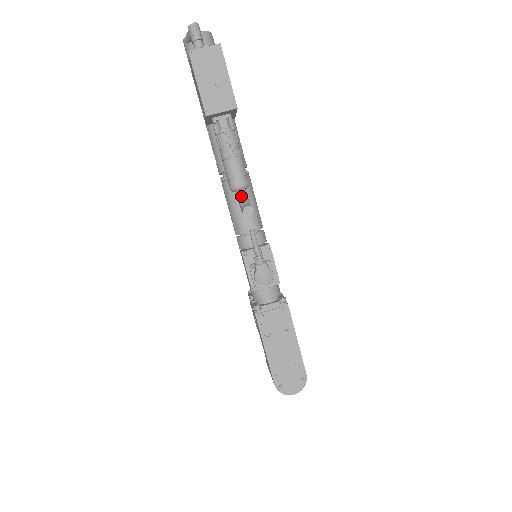
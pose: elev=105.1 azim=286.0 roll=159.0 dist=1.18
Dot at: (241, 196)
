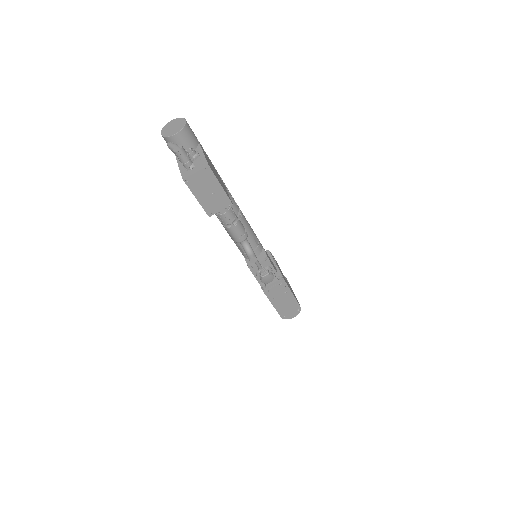
Dot at: (243, 244)
